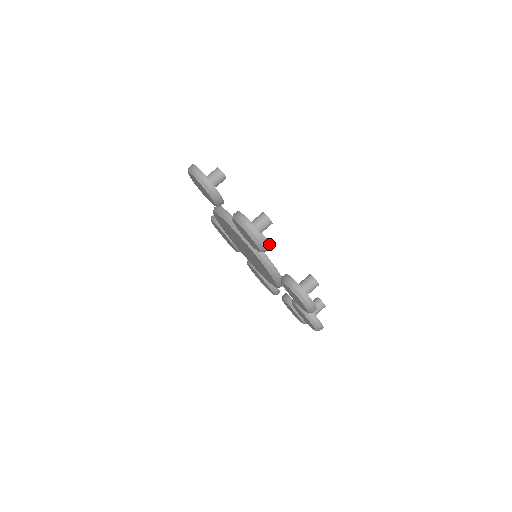
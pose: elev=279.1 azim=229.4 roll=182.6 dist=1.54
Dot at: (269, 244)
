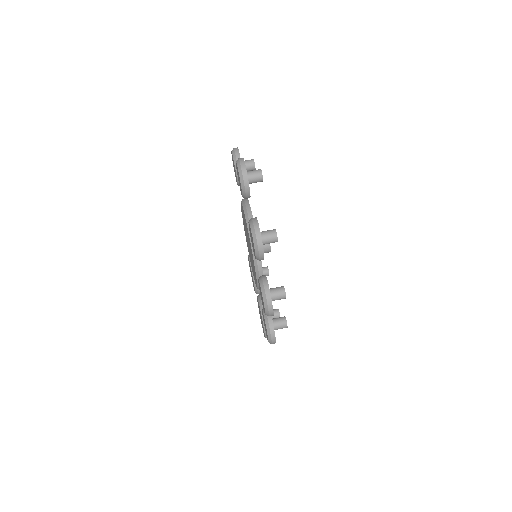
Dot at: (270, 247)
